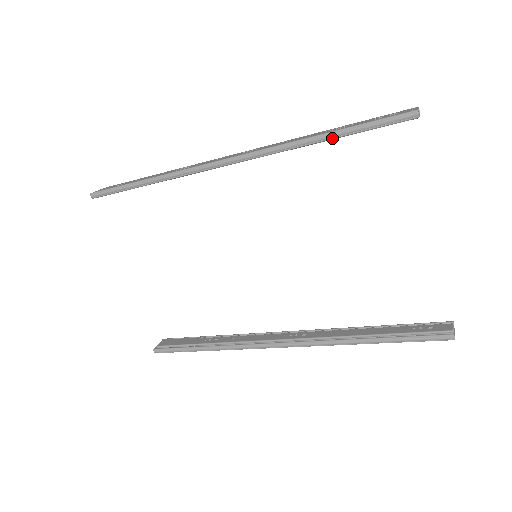
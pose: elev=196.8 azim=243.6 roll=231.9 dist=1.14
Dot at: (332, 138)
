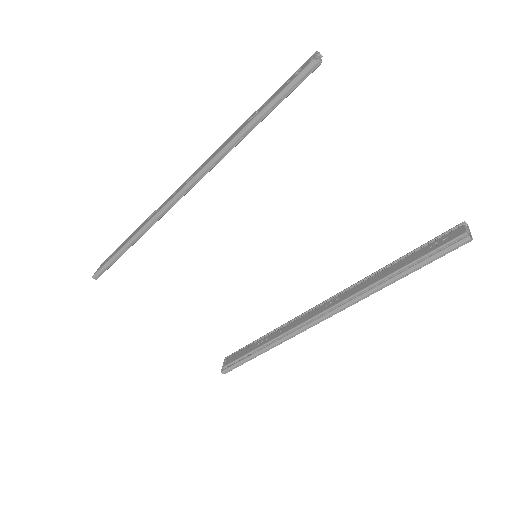
Dot at: (255, 126)
